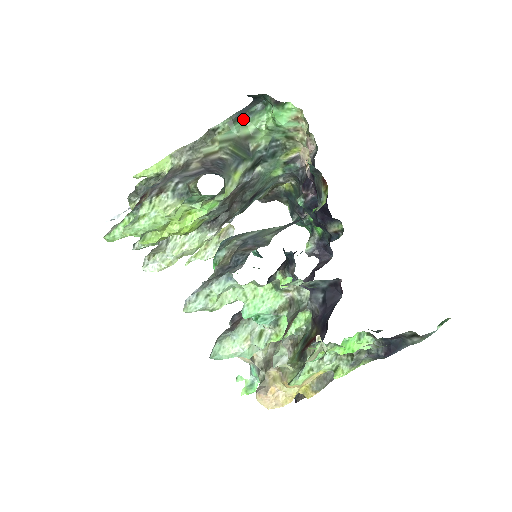
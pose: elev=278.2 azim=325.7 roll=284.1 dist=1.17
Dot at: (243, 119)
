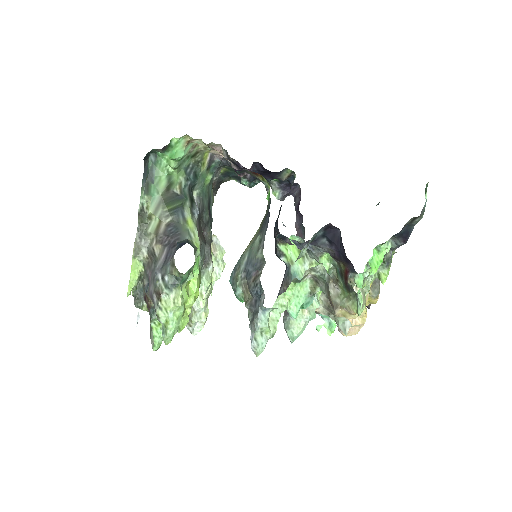
Dot at: (151, 179)
